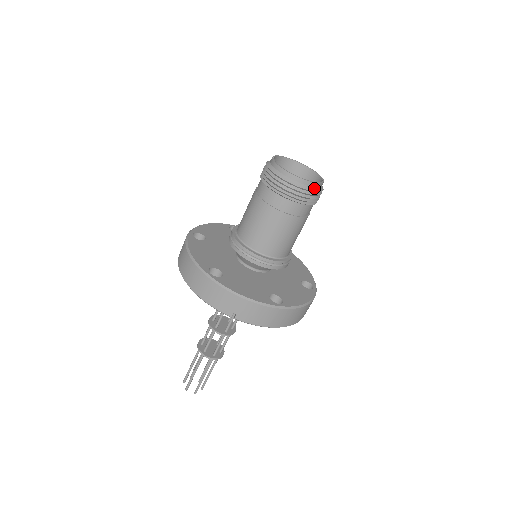
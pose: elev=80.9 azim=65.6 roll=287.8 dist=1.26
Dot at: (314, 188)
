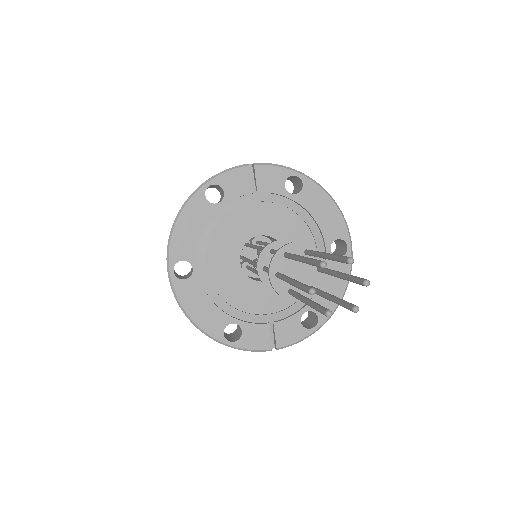
Dot at: occluded
